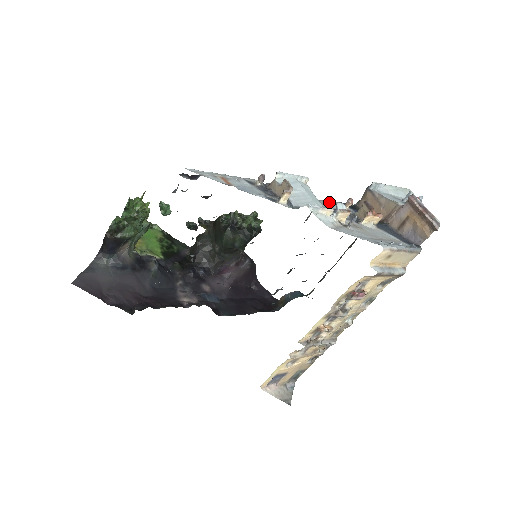
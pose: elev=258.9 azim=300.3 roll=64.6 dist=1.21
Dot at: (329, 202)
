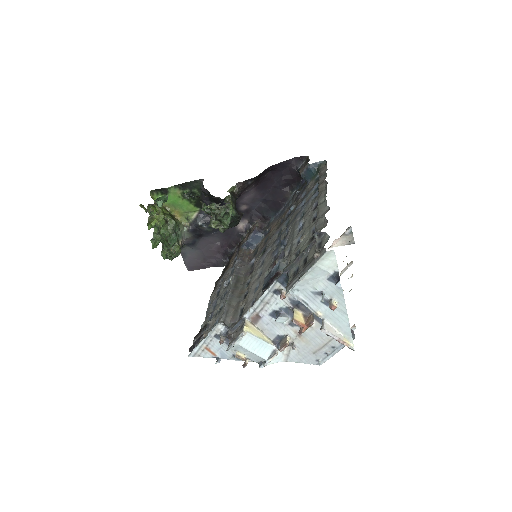
Dot at: (269, 295)
